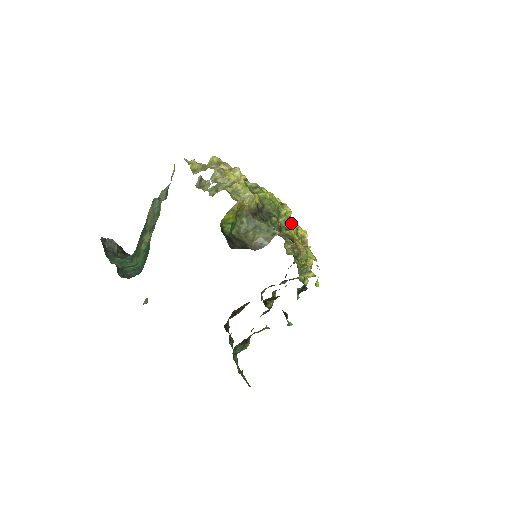
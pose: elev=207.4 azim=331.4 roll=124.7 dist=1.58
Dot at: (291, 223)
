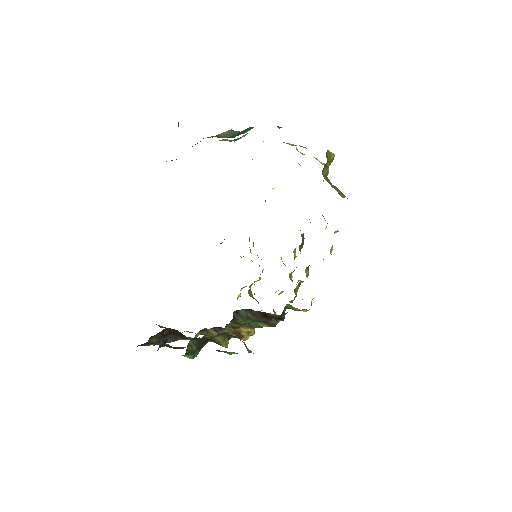
Dot at: occluded
